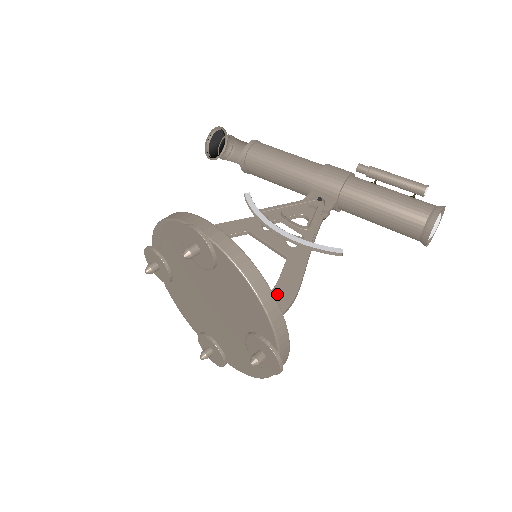
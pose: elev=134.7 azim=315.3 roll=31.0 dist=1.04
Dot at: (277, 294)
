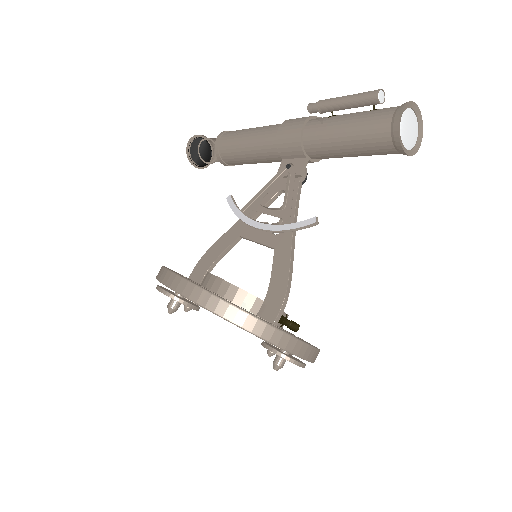
Dot at: (271, 295)
